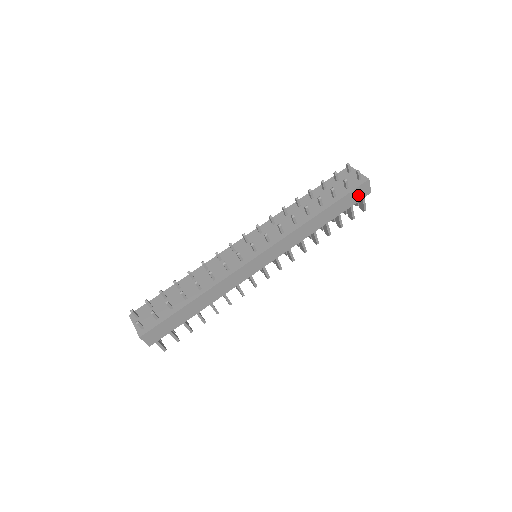
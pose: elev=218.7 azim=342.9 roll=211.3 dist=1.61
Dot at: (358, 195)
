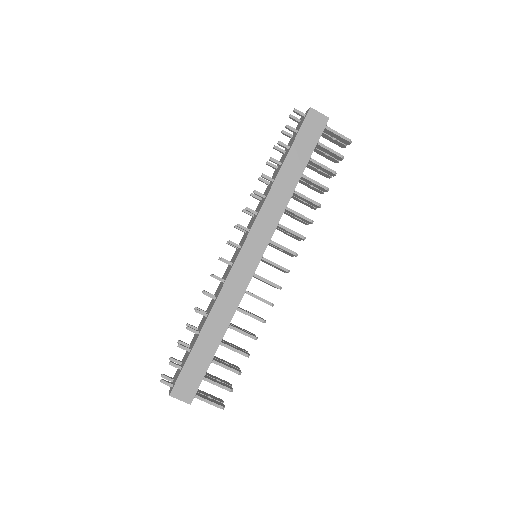
Dot at: (313, 129)
